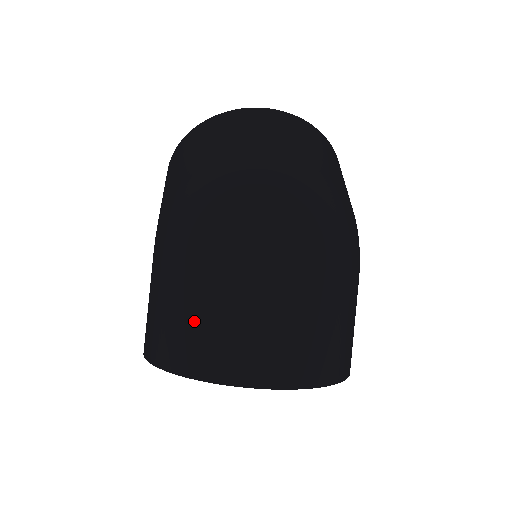
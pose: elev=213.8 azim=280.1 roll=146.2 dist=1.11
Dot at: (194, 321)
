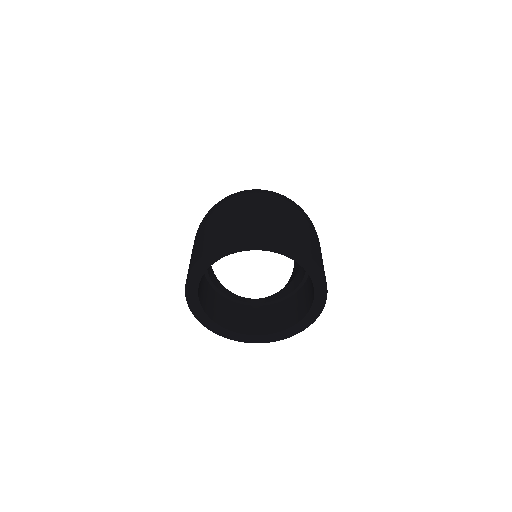
Dot at: (225, 225)
